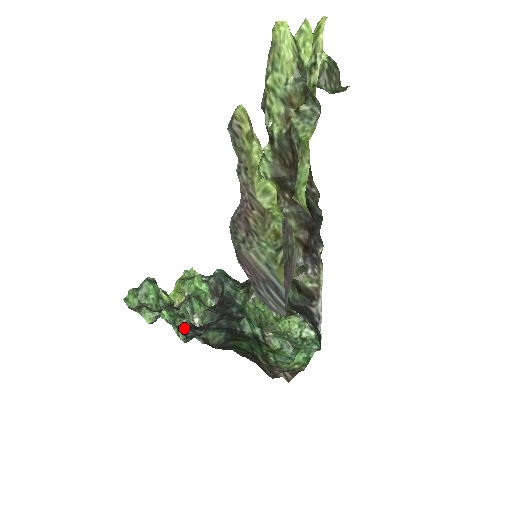
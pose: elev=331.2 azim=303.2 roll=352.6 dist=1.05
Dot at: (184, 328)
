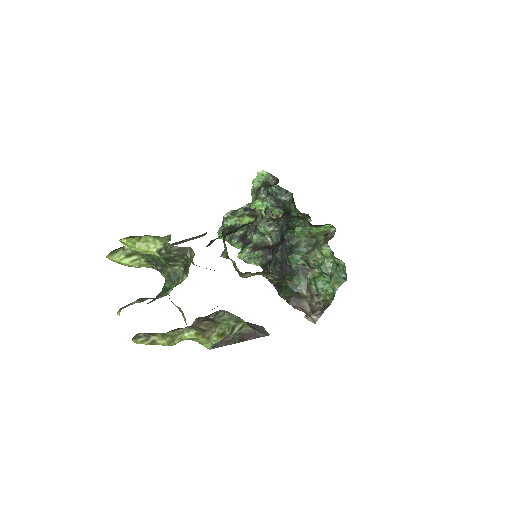
Dot at: (259, 257)
